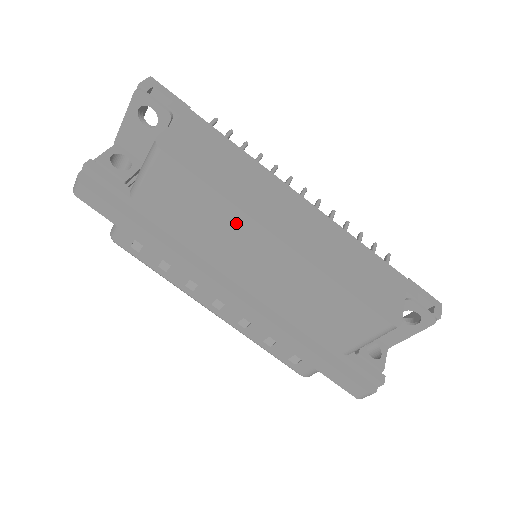
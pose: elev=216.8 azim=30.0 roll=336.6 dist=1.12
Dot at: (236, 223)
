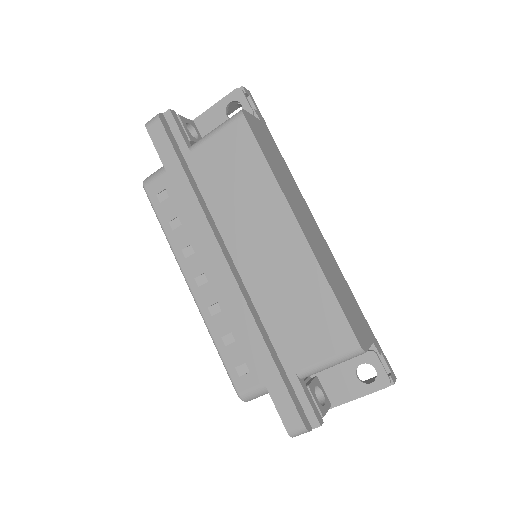
Dot at: (268, 197)
